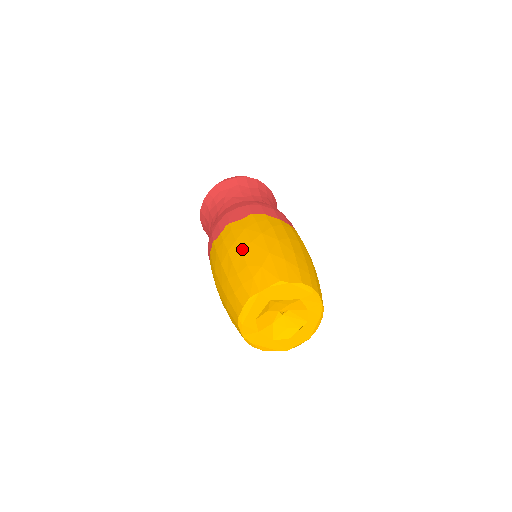
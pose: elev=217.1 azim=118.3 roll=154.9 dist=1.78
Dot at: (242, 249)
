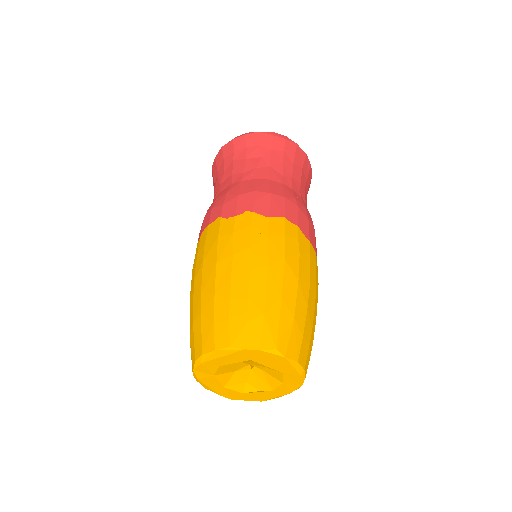
Dot at: (252, 268)
